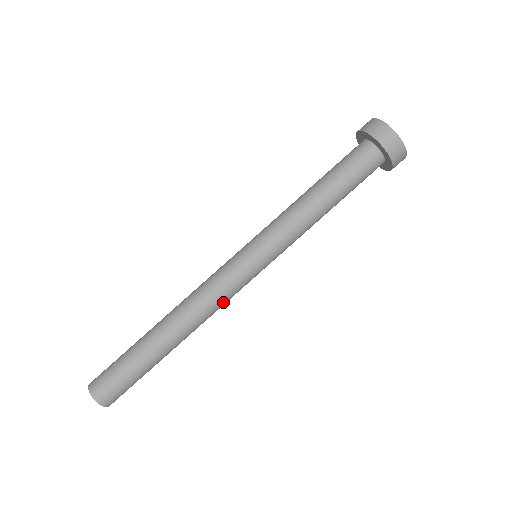
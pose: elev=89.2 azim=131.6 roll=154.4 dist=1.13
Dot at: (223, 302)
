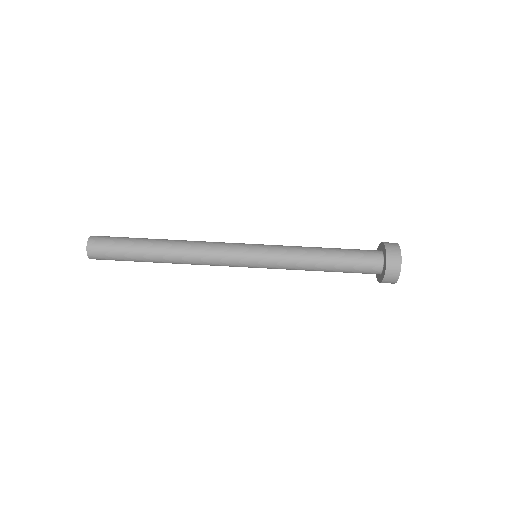
Dot at: (212, 252)
